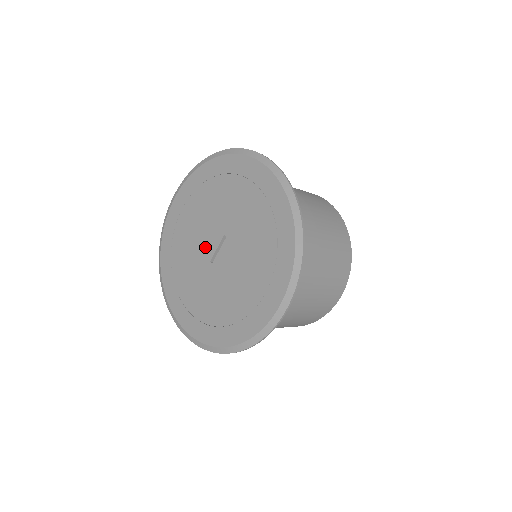
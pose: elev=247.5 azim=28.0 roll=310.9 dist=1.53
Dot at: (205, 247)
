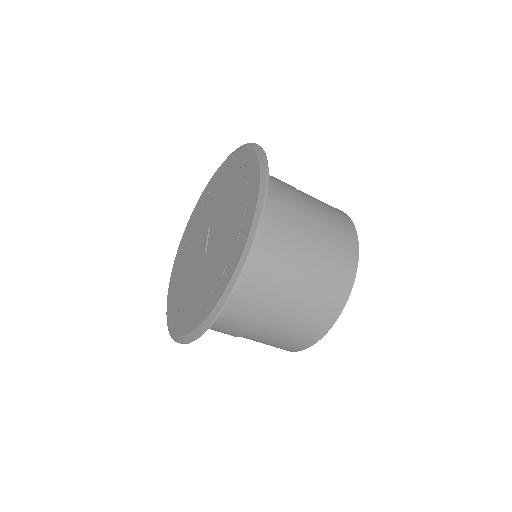
Dot at: (198, 255)
